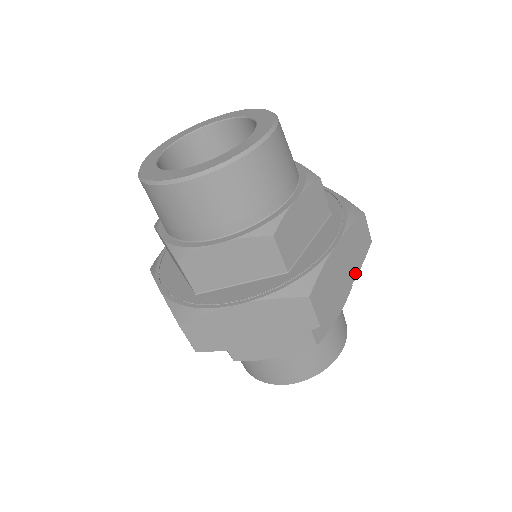
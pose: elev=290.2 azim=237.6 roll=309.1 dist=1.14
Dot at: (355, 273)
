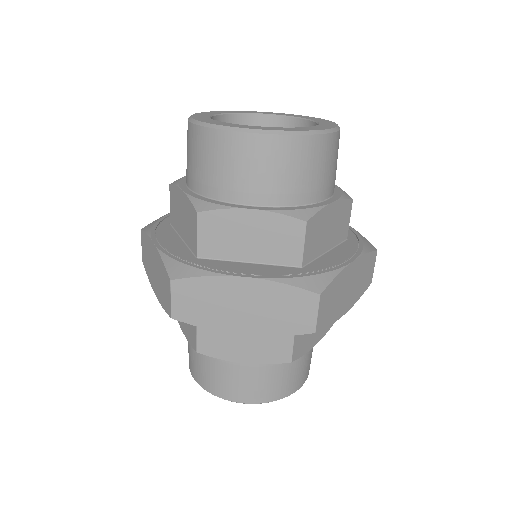
Dot at: (353, 302)
